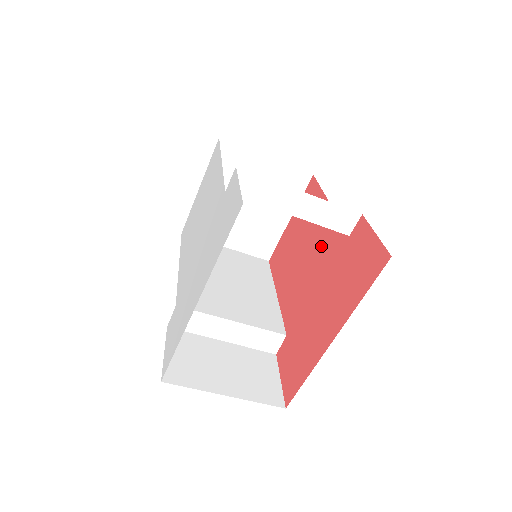
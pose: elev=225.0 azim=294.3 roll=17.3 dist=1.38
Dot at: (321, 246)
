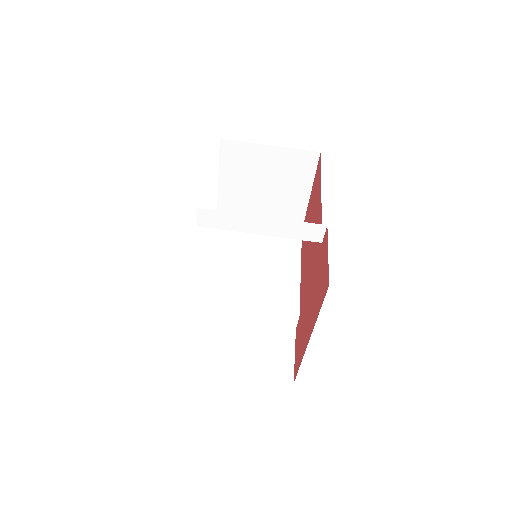
Dot at: occluded
